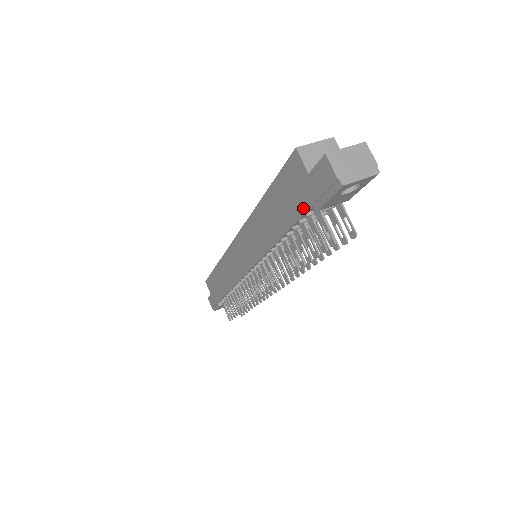
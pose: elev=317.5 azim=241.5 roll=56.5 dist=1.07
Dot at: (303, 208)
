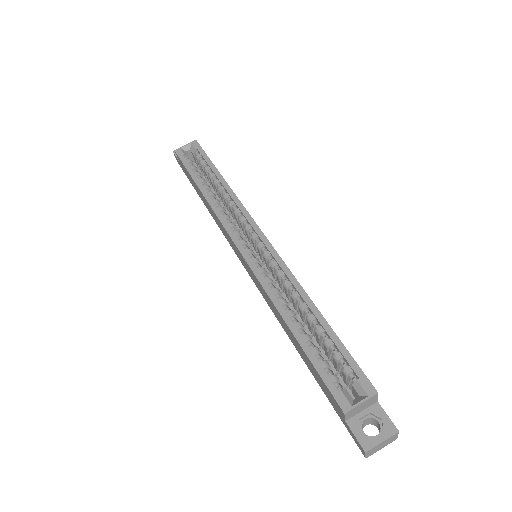
Dot at: (328, 399)
